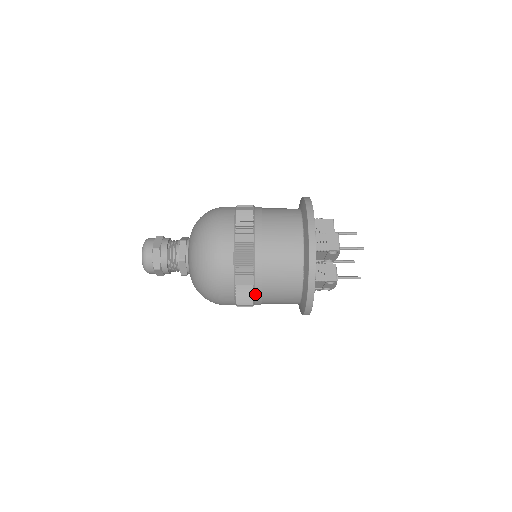
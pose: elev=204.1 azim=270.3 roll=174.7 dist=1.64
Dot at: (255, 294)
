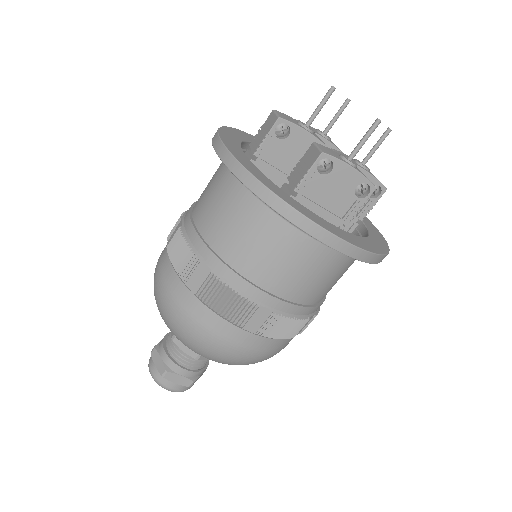
Dot at: (233, 285)
